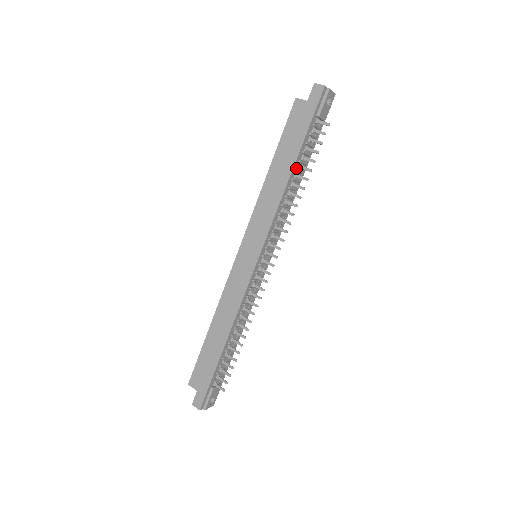
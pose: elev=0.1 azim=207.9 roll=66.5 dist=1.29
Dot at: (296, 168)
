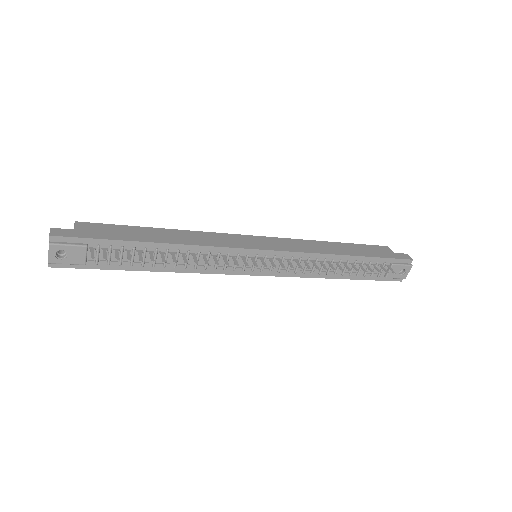
Dot at: (349, 261)
